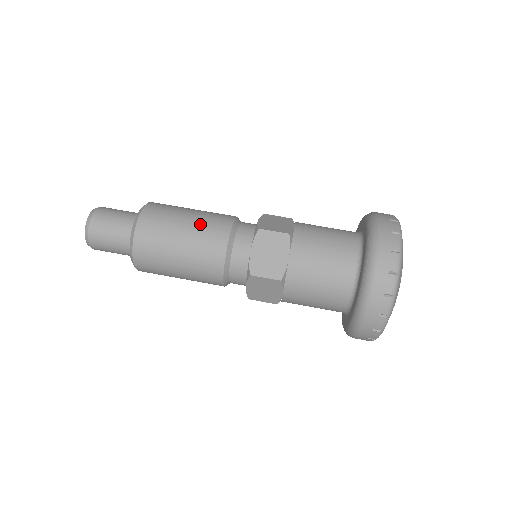
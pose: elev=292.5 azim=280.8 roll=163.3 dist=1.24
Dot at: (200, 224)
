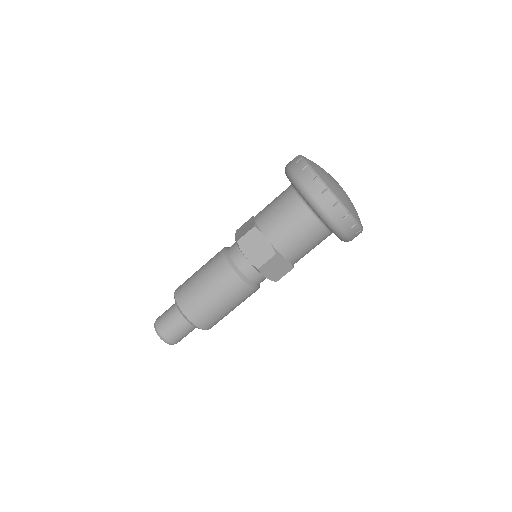
Dot at: (225, 294)
